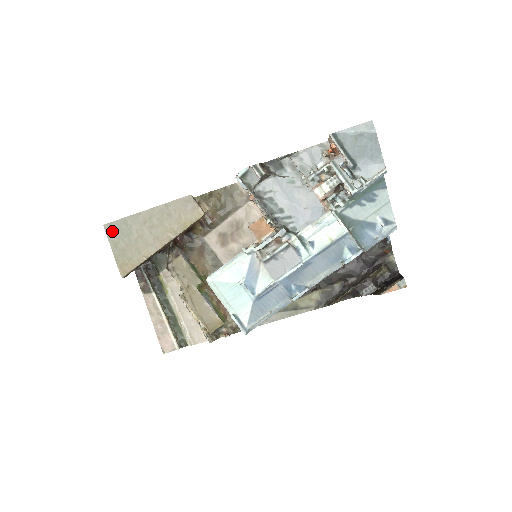
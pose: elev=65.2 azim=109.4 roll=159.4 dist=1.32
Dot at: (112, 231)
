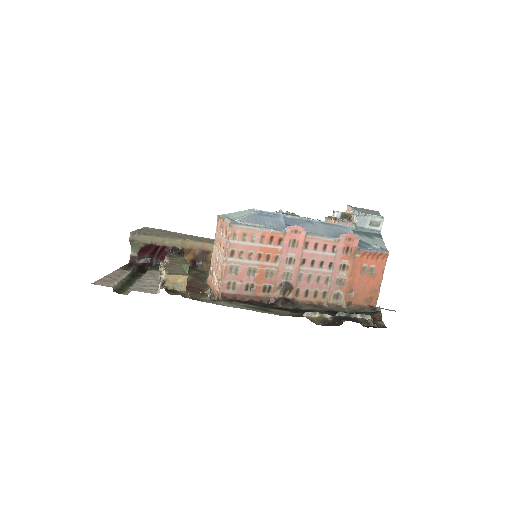
Dot at: (149, 228)
